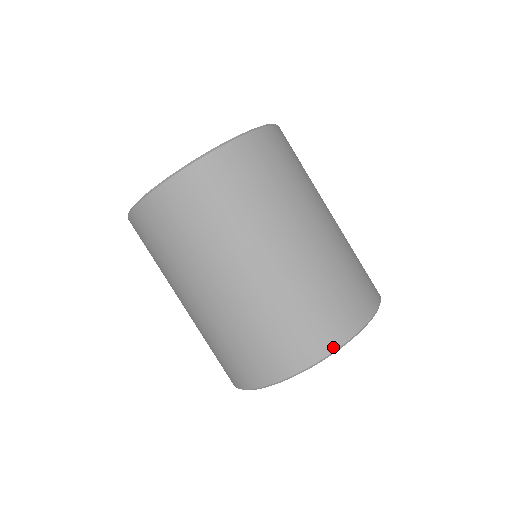
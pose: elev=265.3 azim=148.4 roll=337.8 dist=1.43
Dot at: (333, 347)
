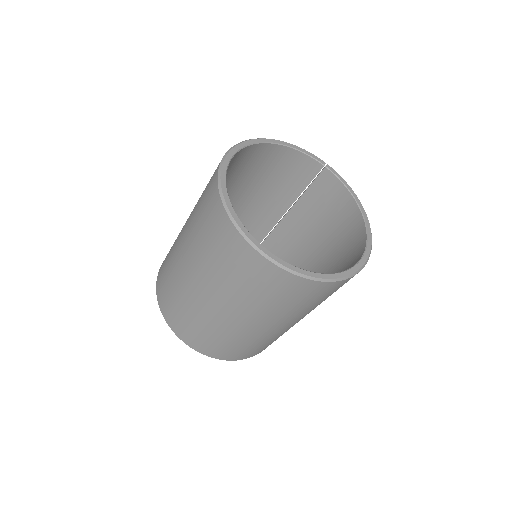
Dot at: occluded
